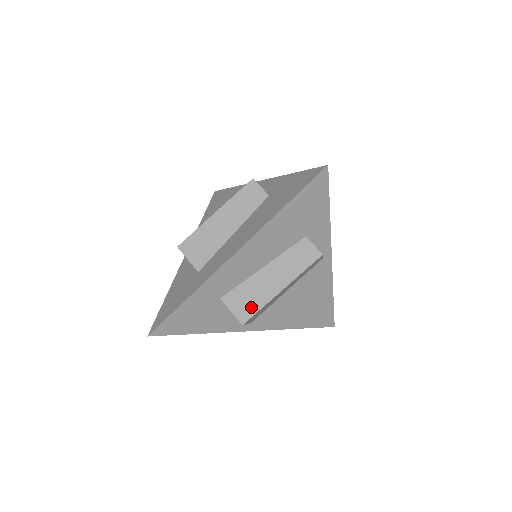
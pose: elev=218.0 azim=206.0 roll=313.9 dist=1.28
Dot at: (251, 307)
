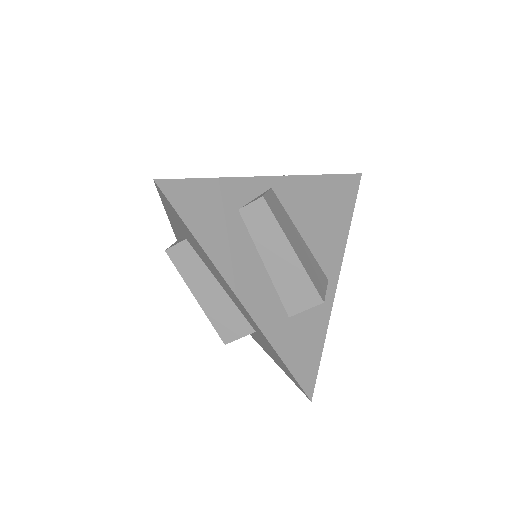
Dot at: (306, 289)
